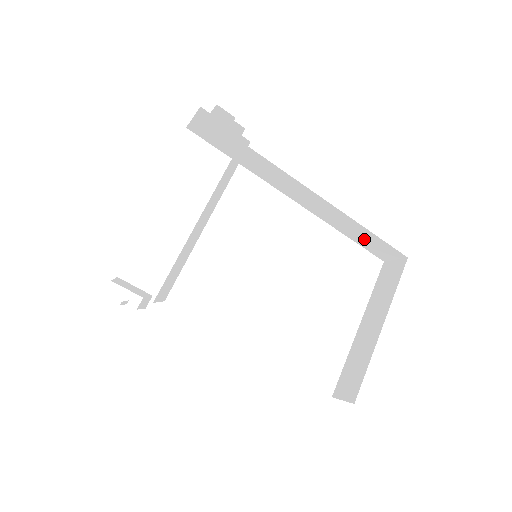
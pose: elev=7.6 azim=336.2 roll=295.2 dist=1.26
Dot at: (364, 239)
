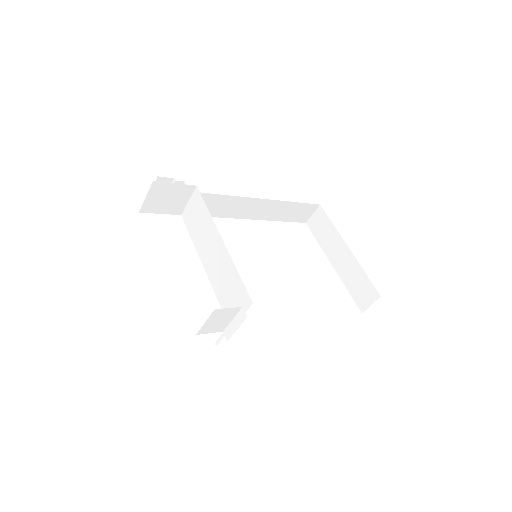
Dot at: (289, 213)
